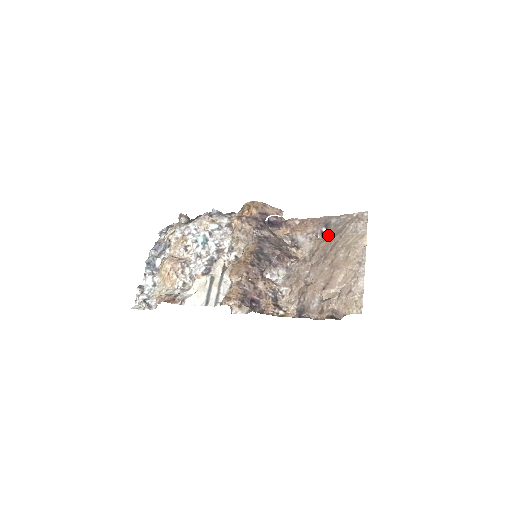
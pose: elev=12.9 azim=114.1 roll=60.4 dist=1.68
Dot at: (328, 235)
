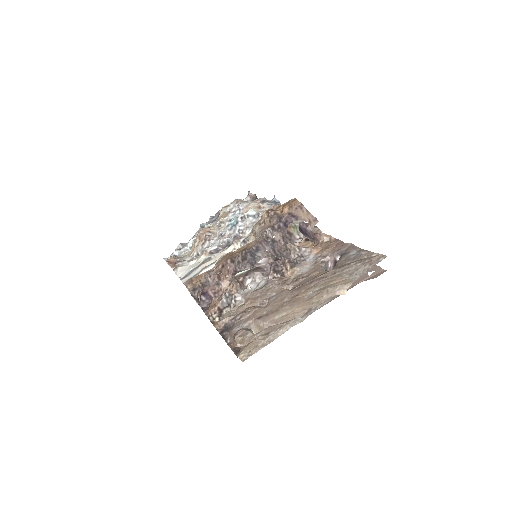
Dot at: occluded
